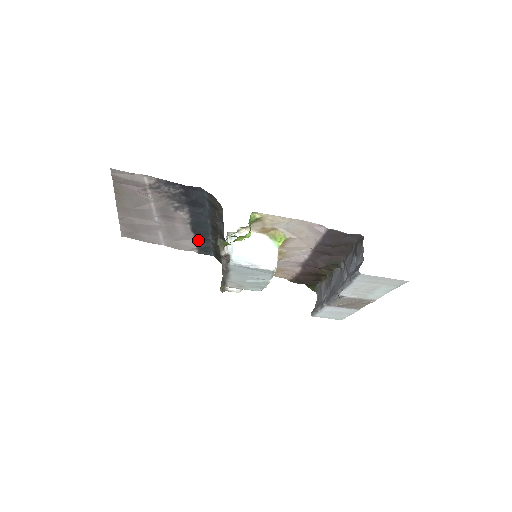
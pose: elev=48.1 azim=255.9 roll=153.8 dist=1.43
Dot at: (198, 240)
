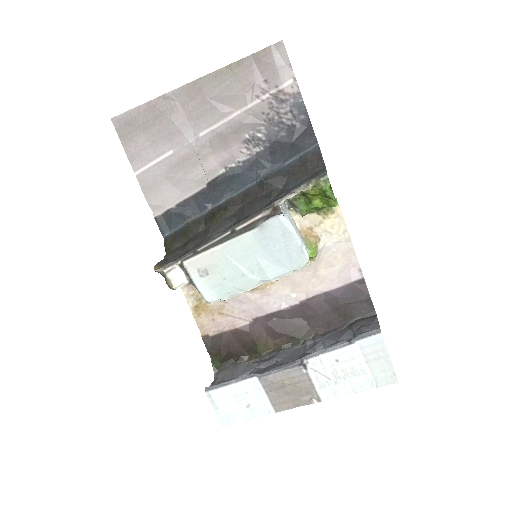
Dot at: (192, 199)
